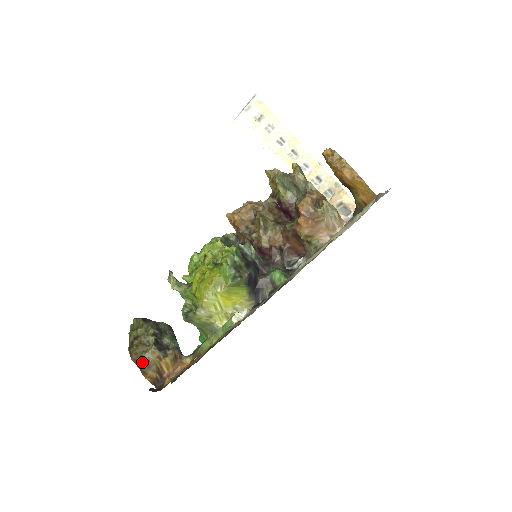
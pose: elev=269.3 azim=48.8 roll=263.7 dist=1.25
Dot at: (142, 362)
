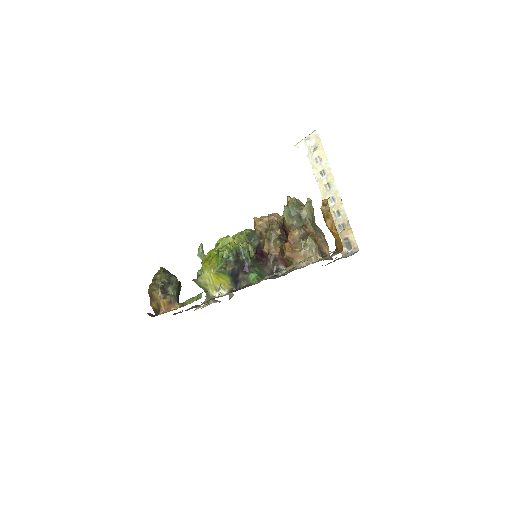
Dot at: (152, 296)
